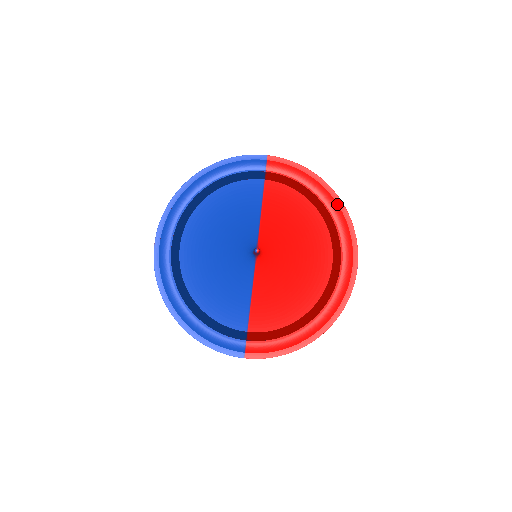
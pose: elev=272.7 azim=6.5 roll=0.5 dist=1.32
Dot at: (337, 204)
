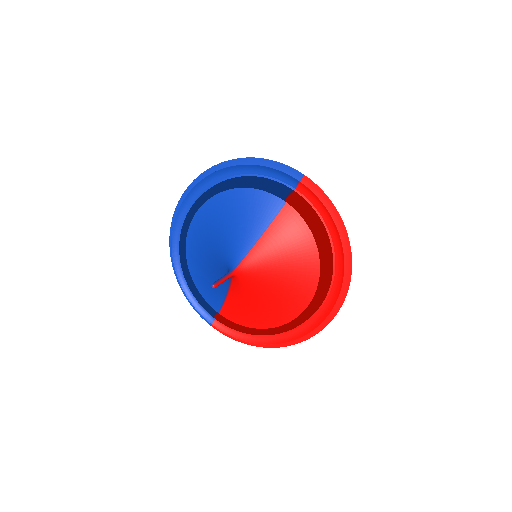
Dot at: (343, 257)
